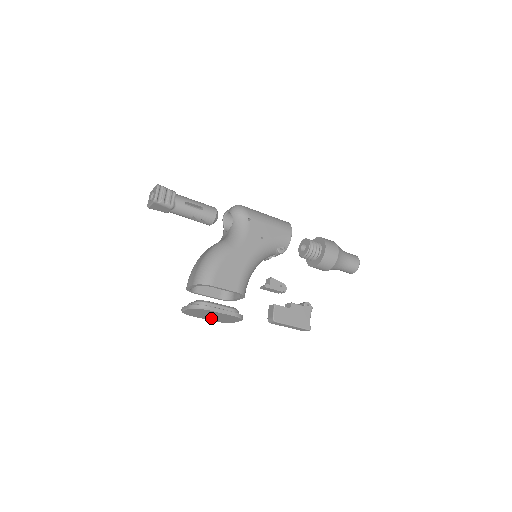
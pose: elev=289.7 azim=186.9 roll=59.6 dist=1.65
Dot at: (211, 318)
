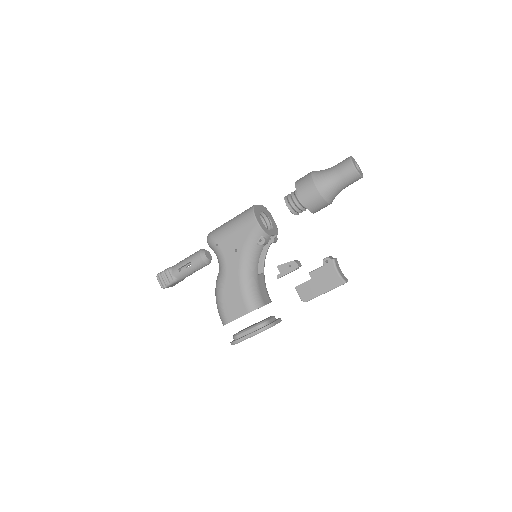
Dot at: occluded
